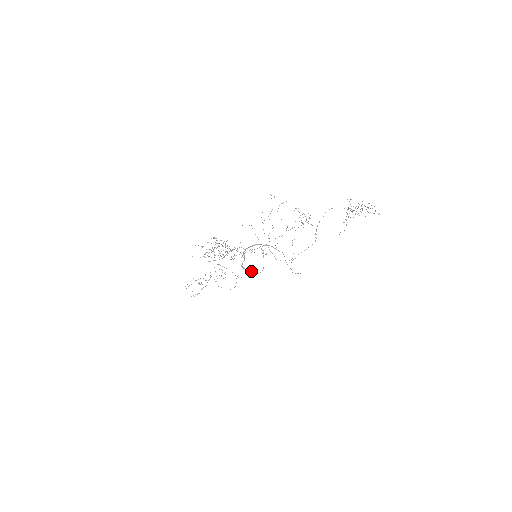
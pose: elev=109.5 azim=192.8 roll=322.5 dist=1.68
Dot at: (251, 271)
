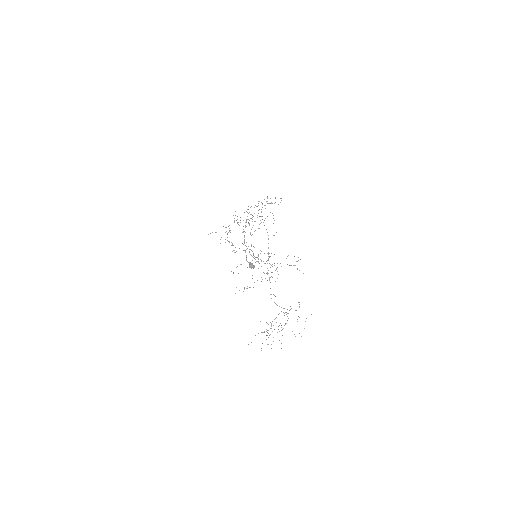
Dot at: occluded
